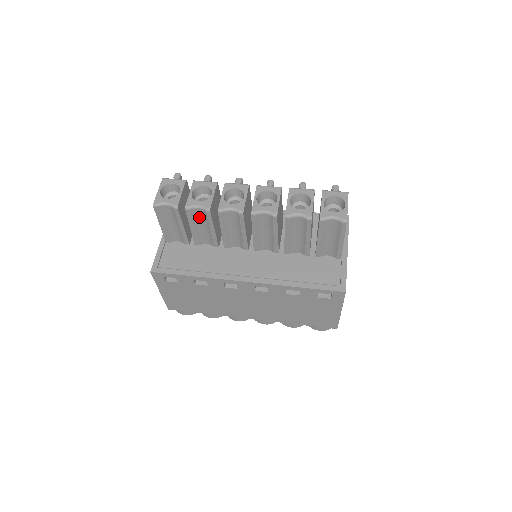
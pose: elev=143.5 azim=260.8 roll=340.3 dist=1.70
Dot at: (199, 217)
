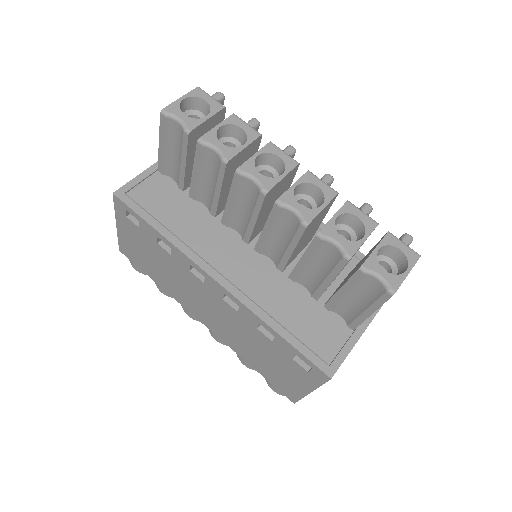
Dot at: (210, 164)
